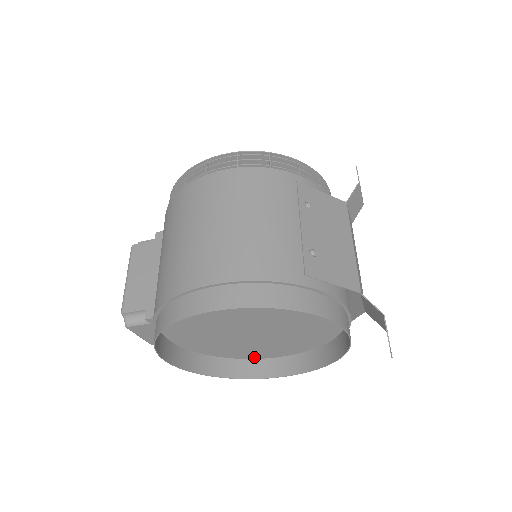
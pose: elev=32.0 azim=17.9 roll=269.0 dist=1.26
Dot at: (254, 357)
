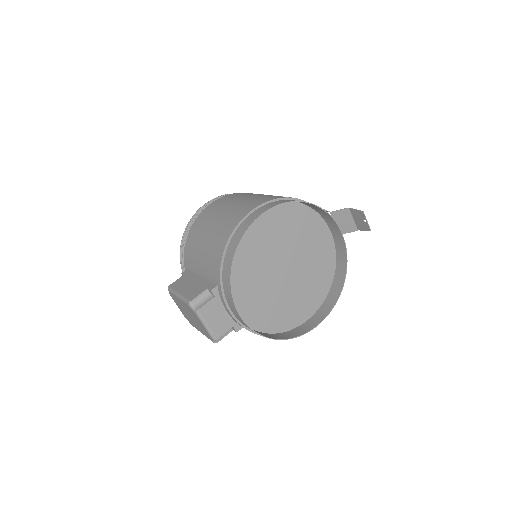
Dot at: (294, 325)
